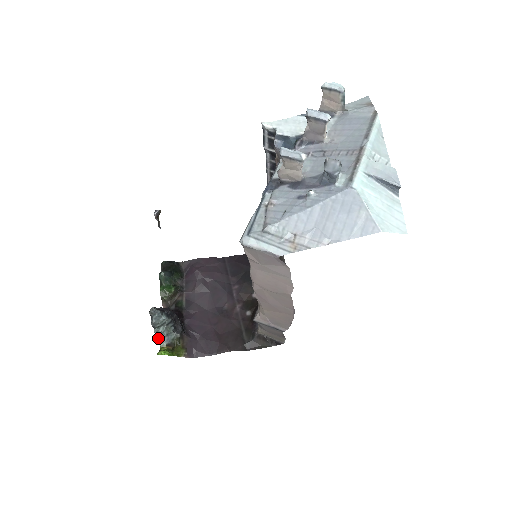
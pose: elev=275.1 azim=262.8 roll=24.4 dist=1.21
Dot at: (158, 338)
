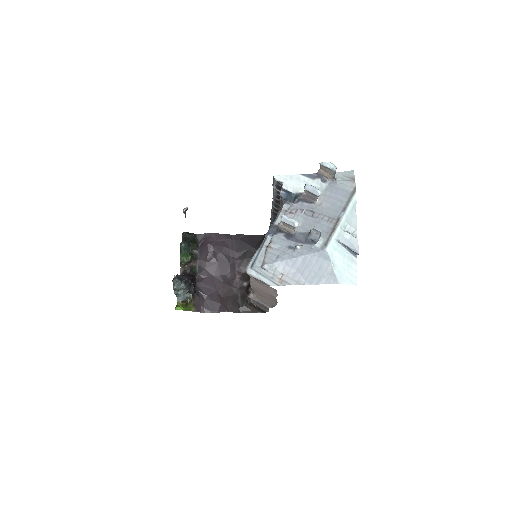
Dot at: (176, 296)
